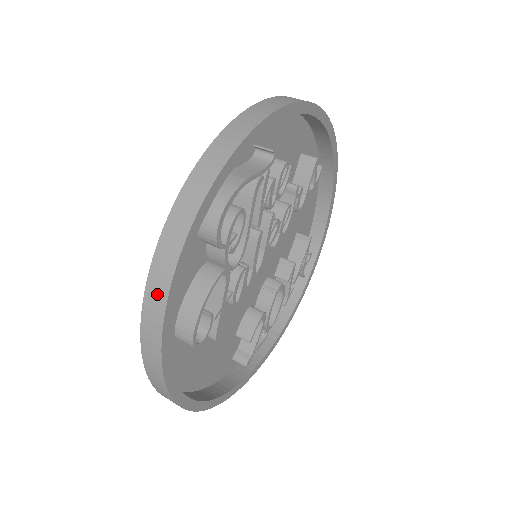
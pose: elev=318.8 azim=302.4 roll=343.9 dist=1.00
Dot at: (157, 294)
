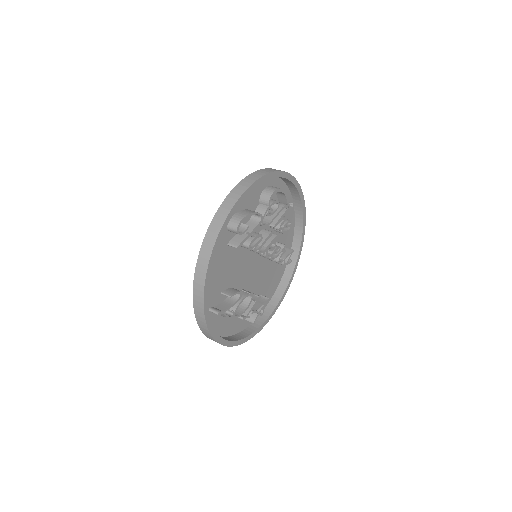
Dot at: (252, 179)
